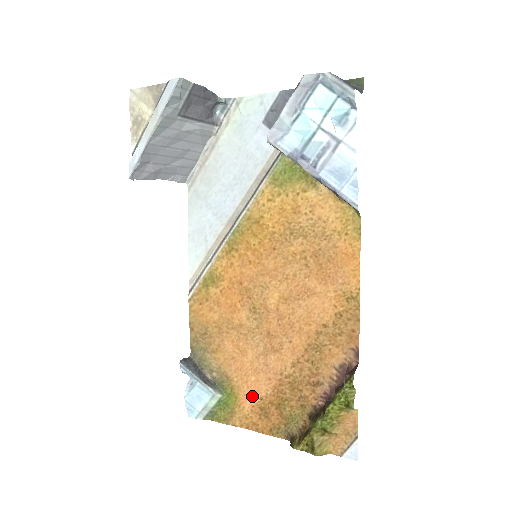
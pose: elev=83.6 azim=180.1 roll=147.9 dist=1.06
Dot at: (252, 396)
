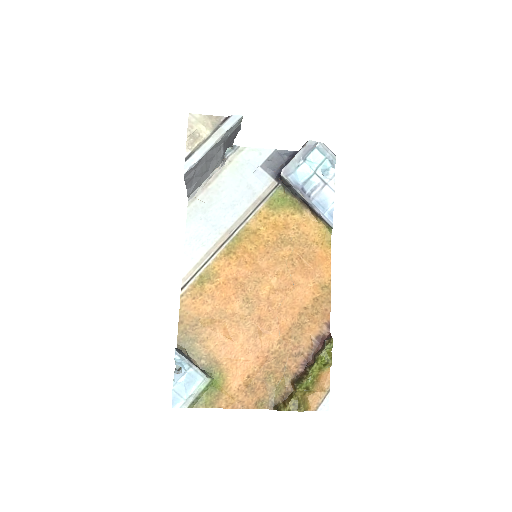
Dot at: (240, 375)
